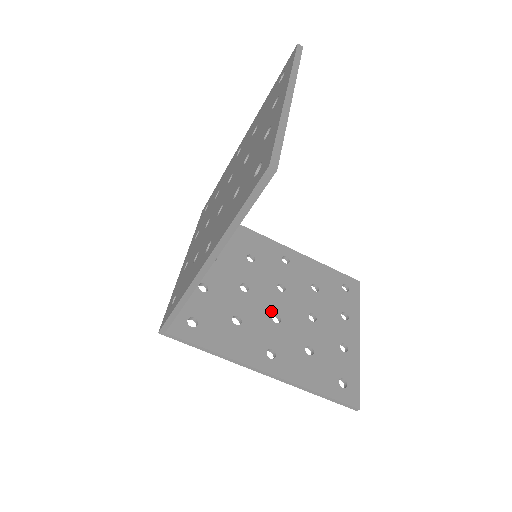
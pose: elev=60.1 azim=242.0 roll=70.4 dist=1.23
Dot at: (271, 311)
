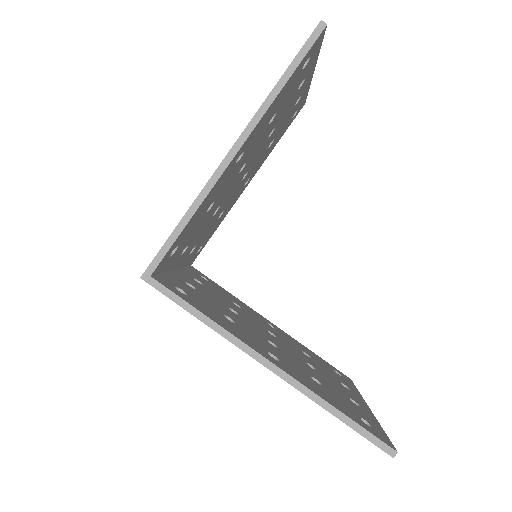
Dot at: (265, 337)
